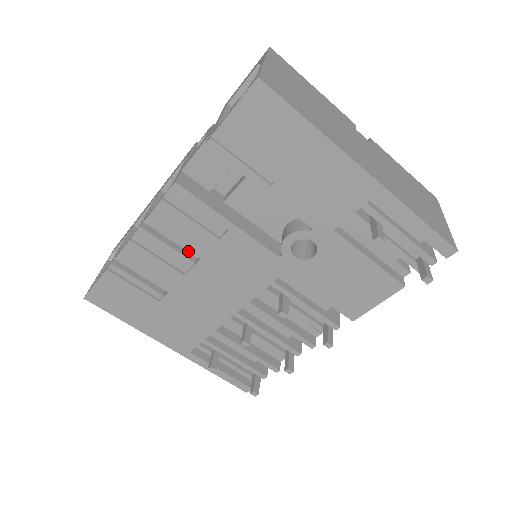
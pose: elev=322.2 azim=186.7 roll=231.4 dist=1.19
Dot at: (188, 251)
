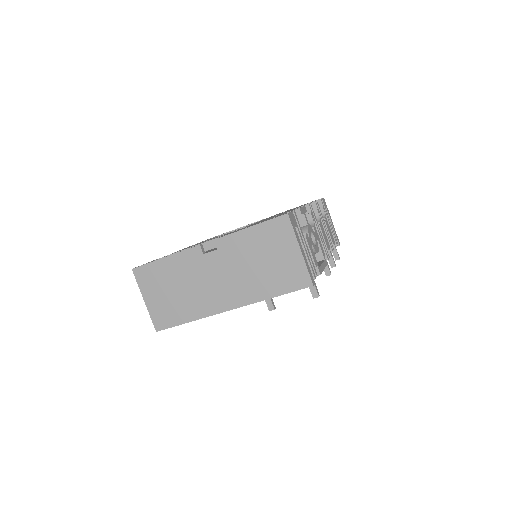
Dot at: occluded
